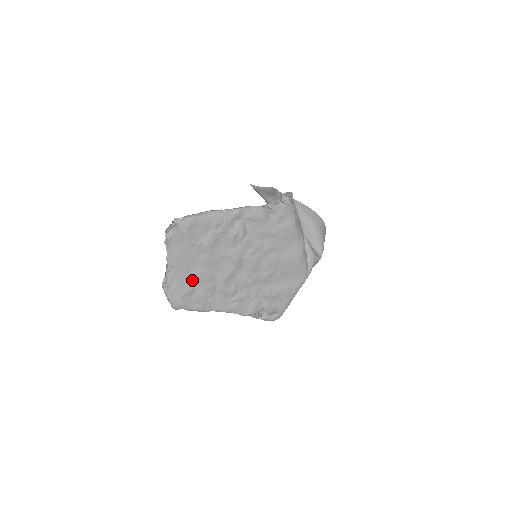
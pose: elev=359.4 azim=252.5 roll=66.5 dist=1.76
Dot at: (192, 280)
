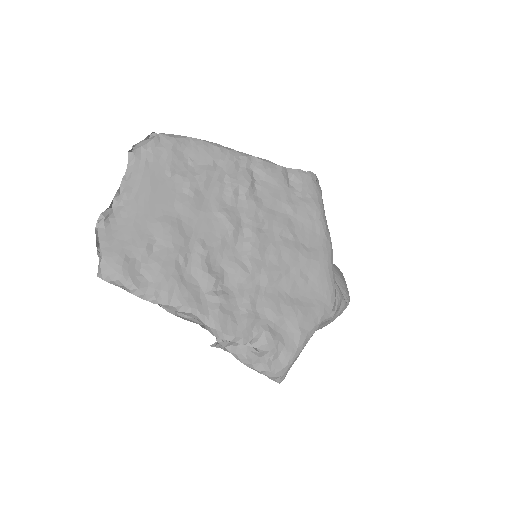
Dot at: (152, 231)
